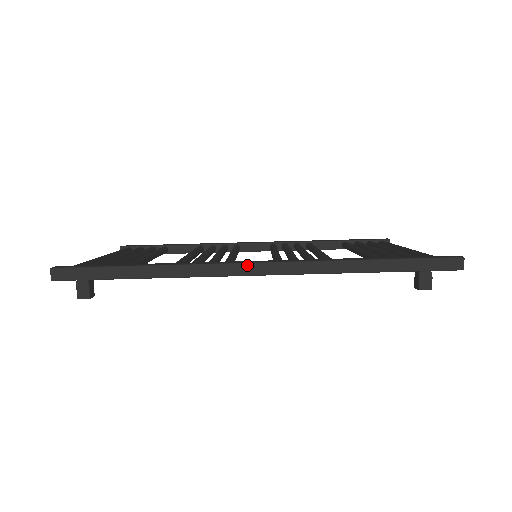
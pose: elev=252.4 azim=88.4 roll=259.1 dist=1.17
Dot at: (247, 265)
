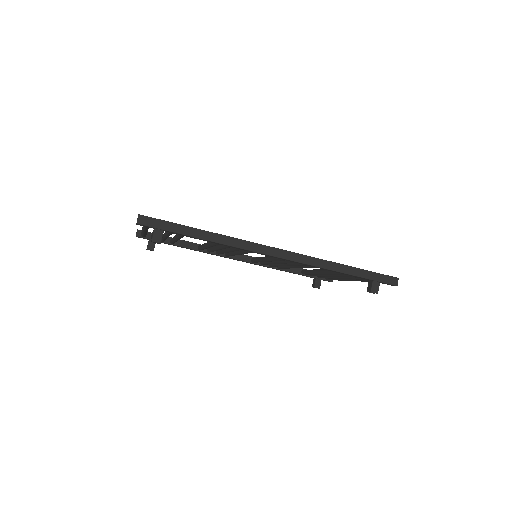
Dot at: (273, 249)
